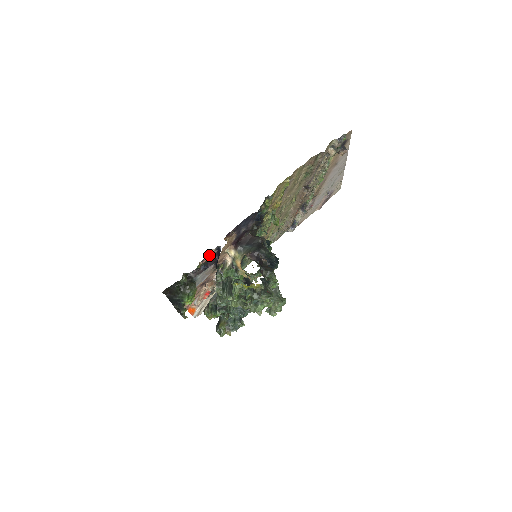
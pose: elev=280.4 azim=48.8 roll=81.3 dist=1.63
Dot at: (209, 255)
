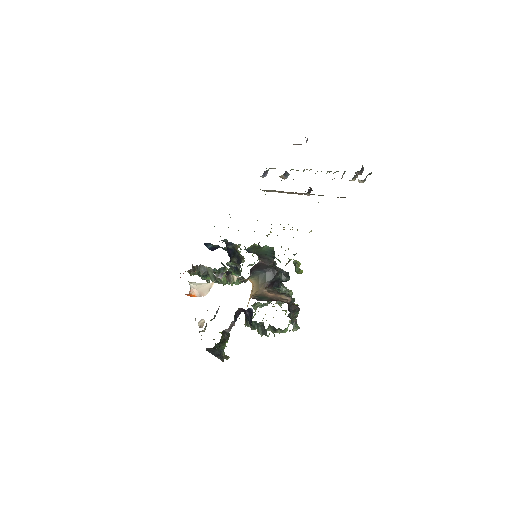
Dot at: occluded
